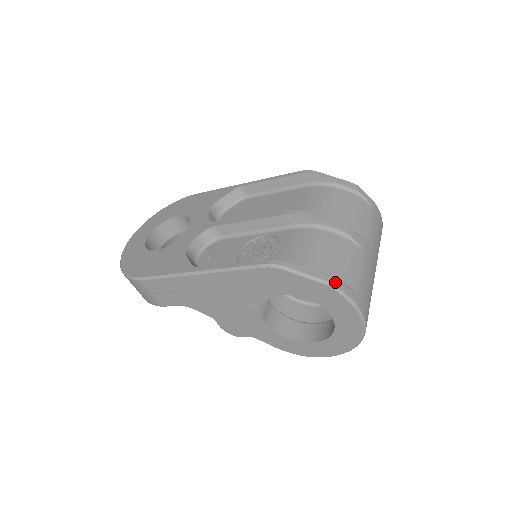
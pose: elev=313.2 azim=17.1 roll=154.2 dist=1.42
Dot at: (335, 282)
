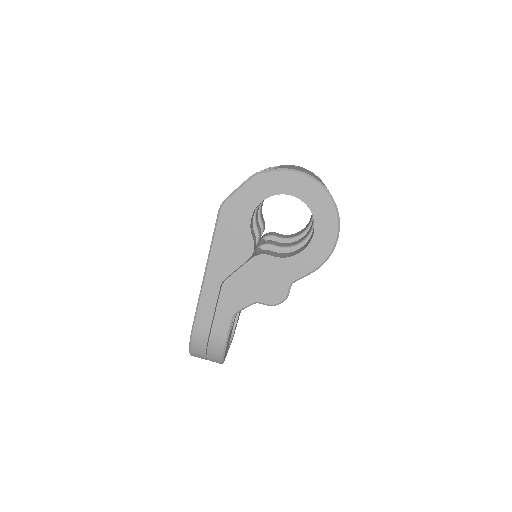
Dot at: (257, 172)
